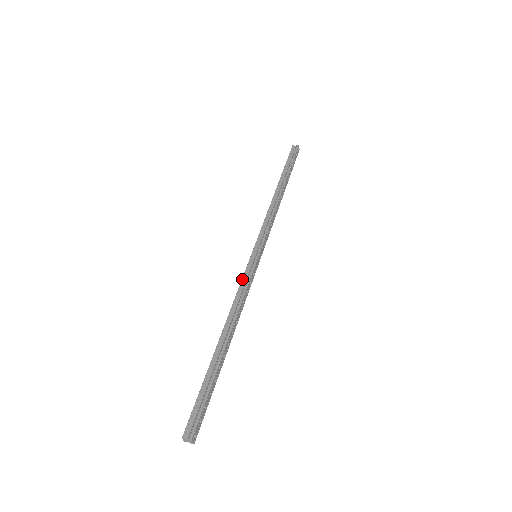
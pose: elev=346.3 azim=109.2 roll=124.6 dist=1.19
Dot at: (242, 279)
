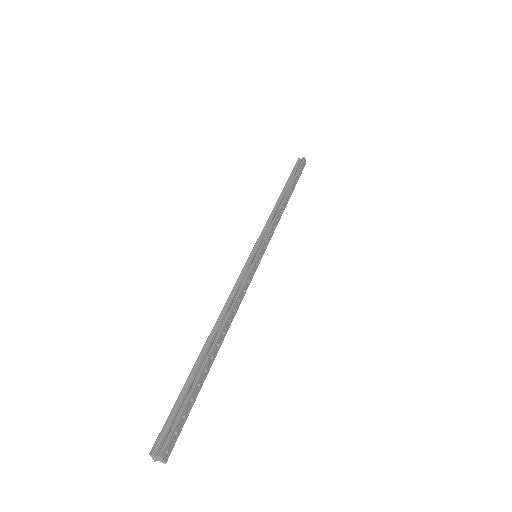
Dot at: (238, 277)
